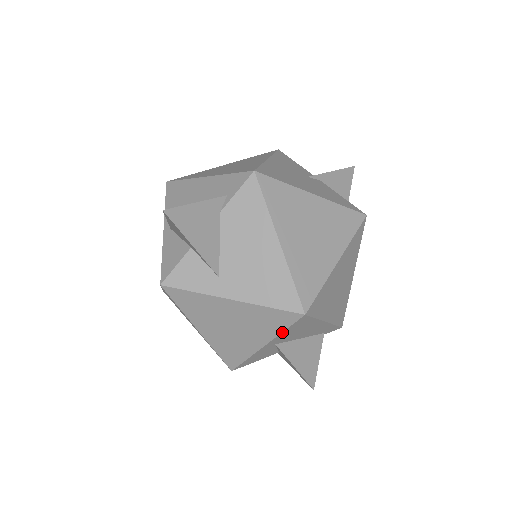
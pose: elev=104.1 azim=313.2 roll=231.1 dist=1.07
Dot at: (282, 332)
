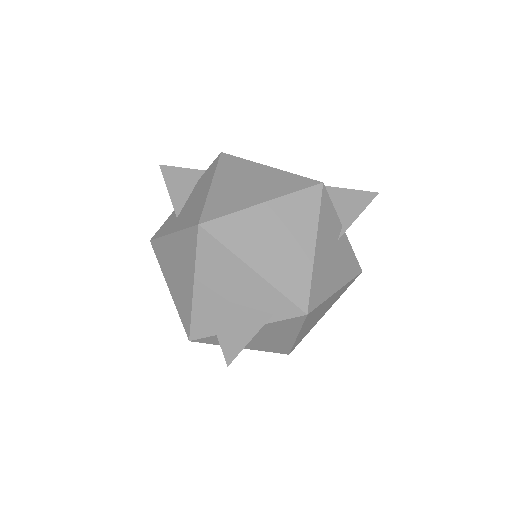
Dot at: occluded
